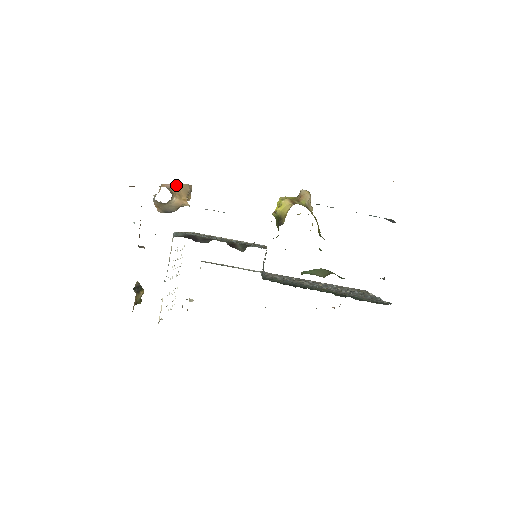
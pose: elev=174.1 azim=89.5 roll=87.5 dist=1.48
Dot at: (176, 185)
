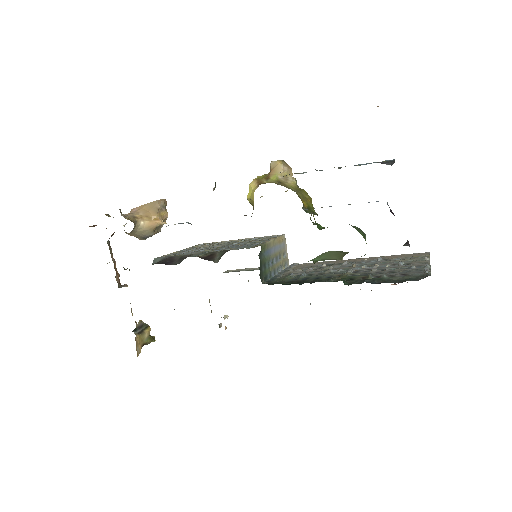
Dot at: (143, 206)
